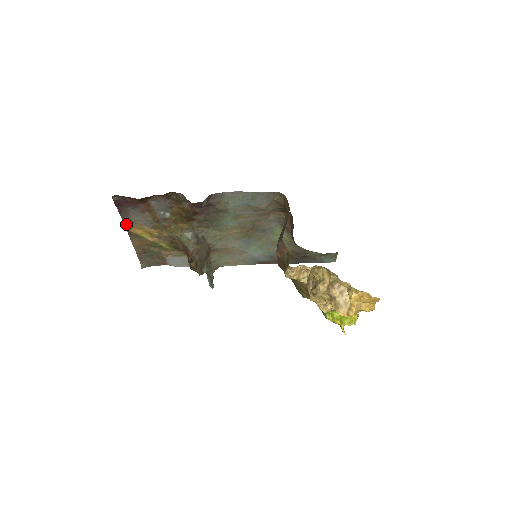
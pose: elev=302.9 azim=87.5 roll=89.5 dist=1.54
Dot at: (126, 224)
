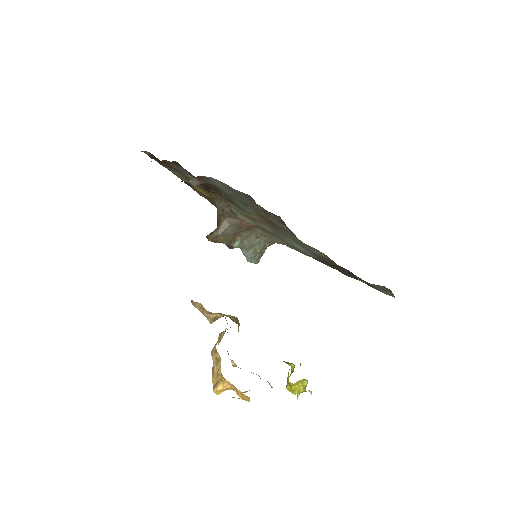
Dot at: occluded
